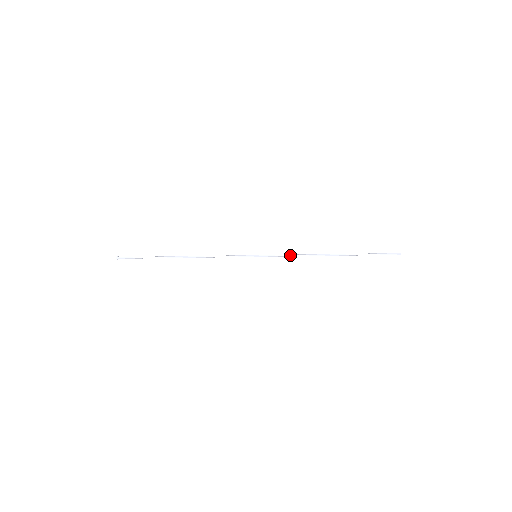
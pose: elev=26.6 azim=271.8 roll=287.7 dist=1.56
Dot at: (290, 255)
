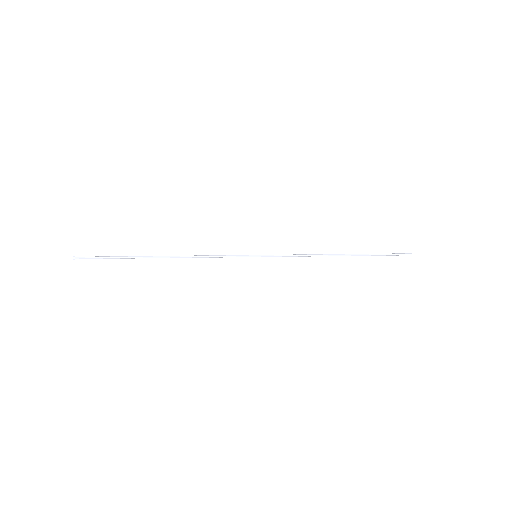
Dot at: (296, 255)
